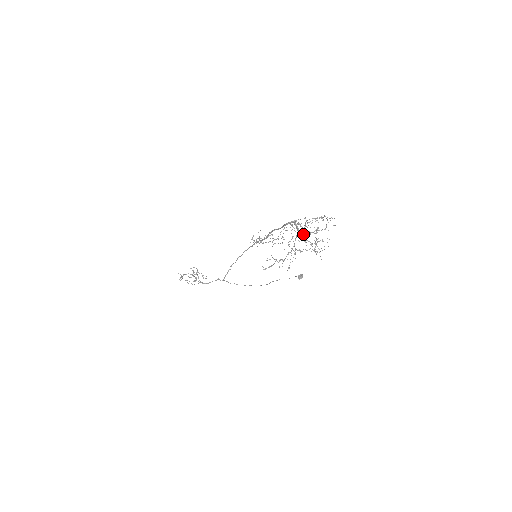
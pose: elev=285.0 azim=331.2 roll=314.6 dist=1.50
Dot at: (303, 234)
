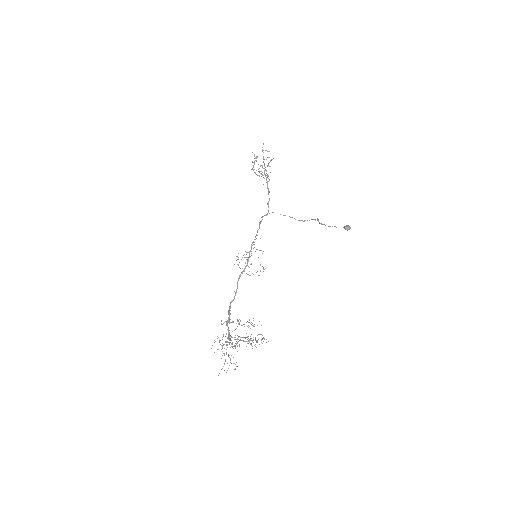
Dot at: occluded
